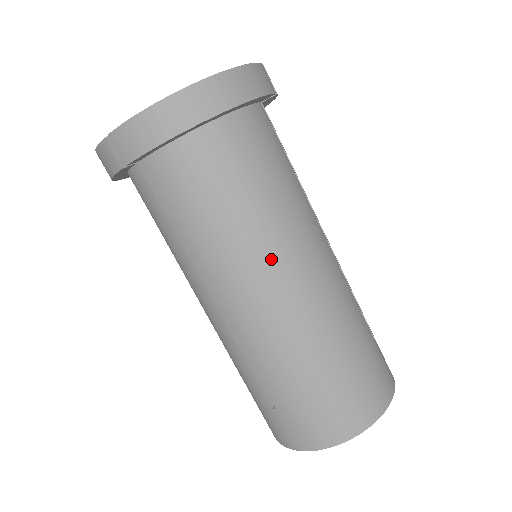
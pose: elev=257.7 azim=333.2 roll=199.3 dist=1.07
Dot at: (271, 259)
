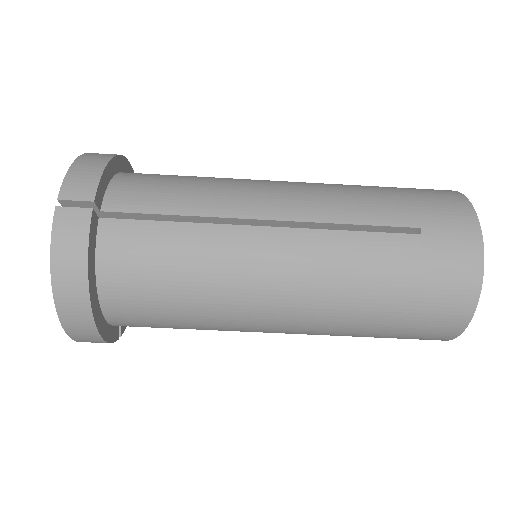
Dot at: (248, 314)
